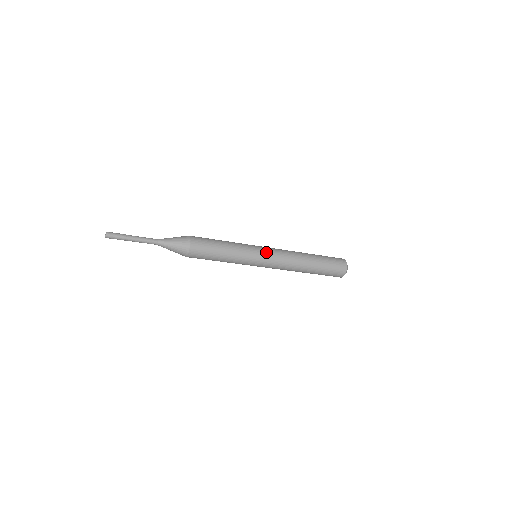
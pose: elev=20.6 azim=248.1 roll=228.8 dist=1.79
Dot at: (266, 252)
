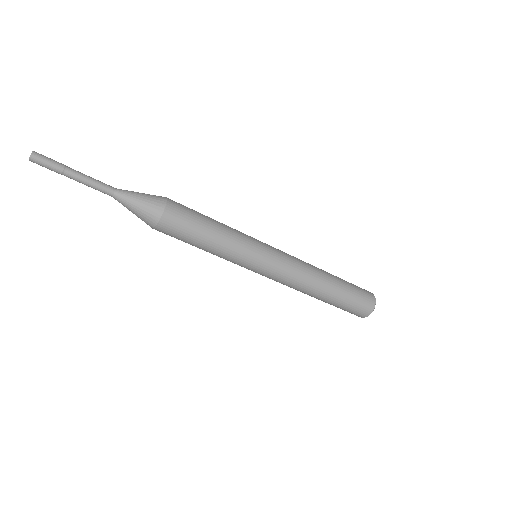
Dot at: occluded
